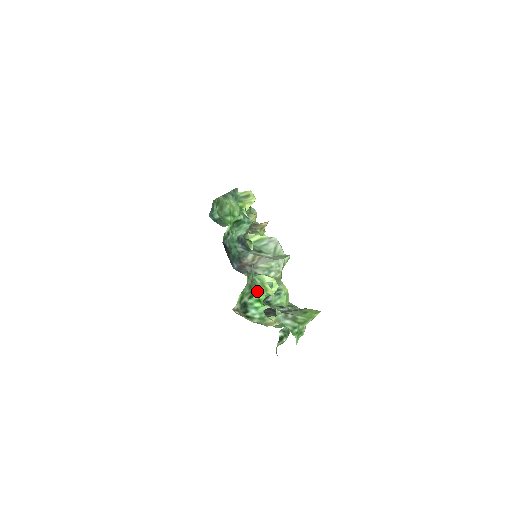
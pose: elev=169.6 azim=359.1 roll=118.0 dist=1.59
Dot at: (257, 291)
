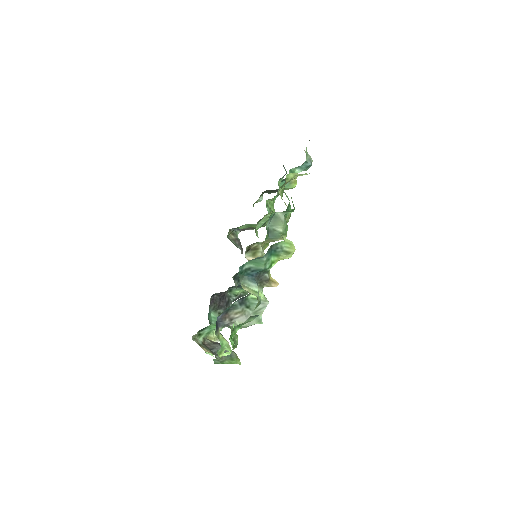
Dot at: occluded
